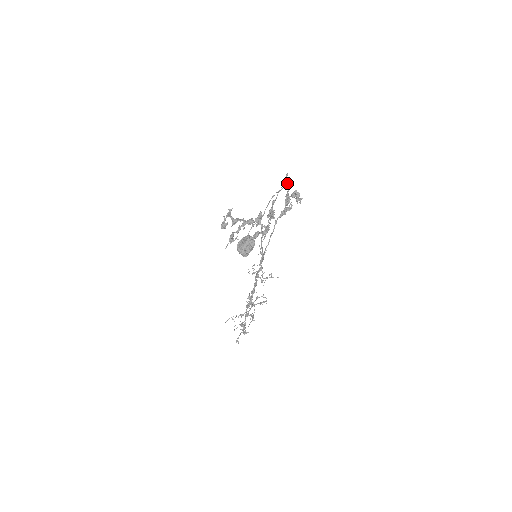
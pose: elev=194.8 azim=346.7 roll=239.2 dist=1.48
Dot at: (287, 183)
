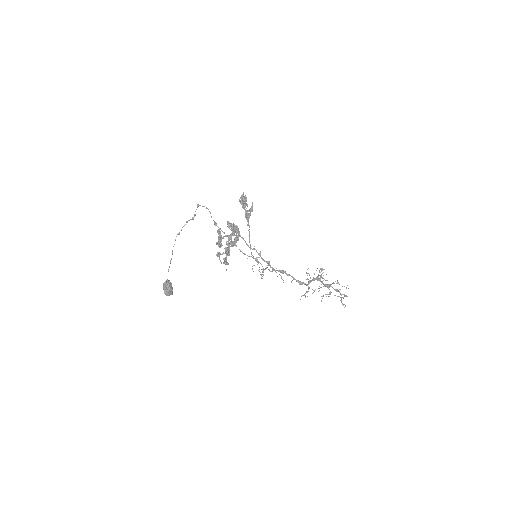
Dot at: occluded
